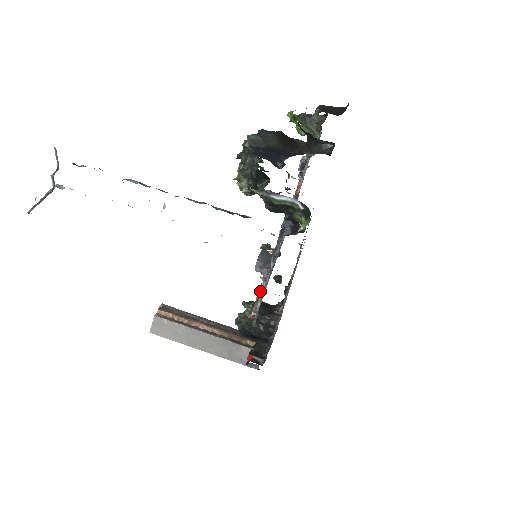
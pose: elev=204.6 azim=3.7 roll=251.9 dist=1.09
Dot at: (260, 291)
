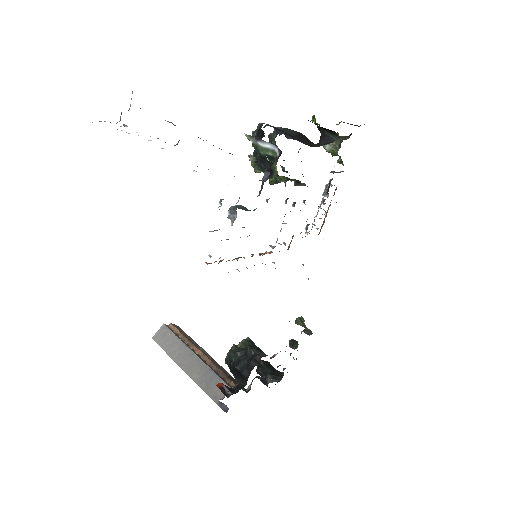
Dot at: (233, 259)
